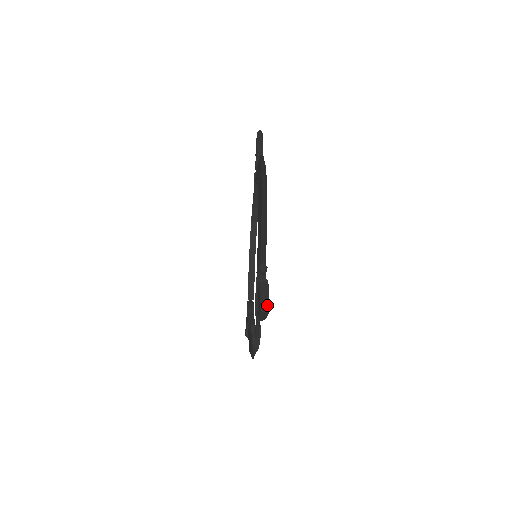
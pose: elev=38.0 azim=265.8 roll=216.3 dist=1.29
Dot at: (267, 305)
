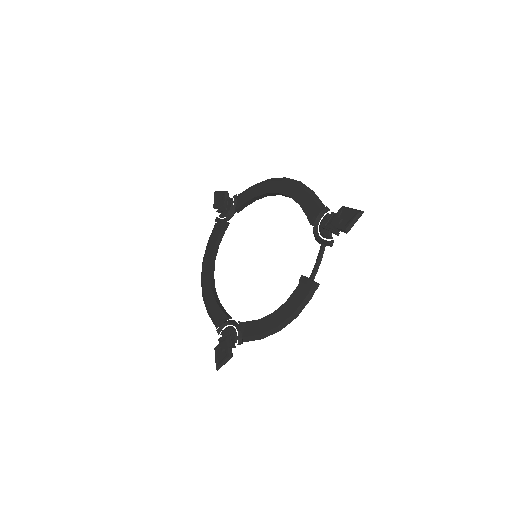
Dot at: (359, 211)
